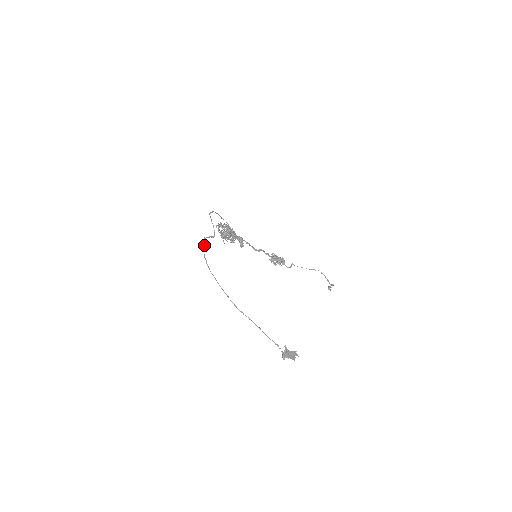
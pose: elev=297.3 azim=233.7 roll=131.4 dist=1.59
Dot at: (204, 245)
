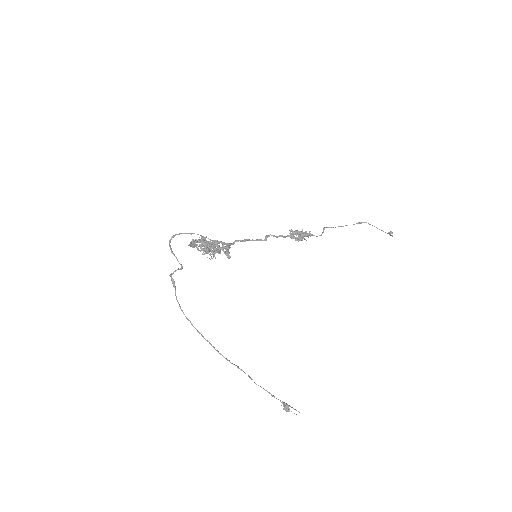
Dot at: occluded
